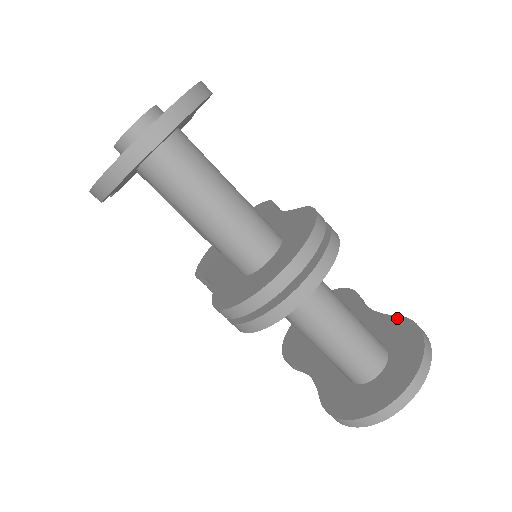
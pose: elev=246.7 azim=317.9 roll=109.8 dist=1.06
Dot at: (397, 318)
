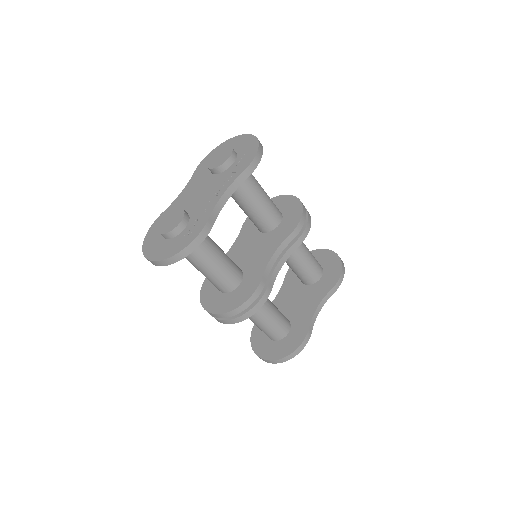
Dot at: (306, 330)
